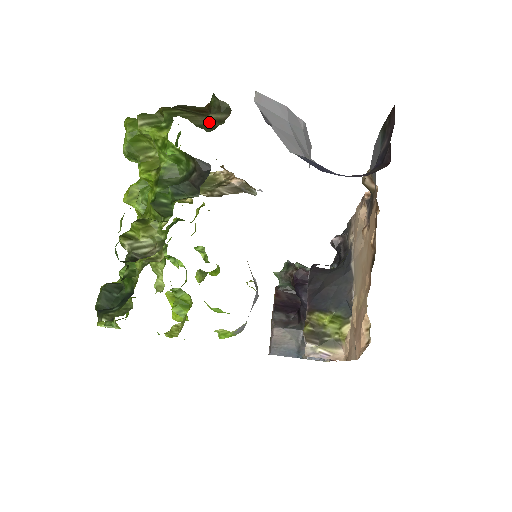
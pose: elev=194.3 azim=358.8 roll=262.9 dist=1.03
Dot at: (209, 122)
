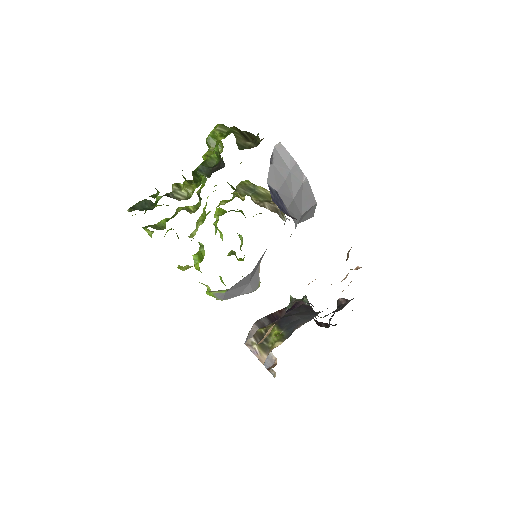
Dot at: (246, 145)
